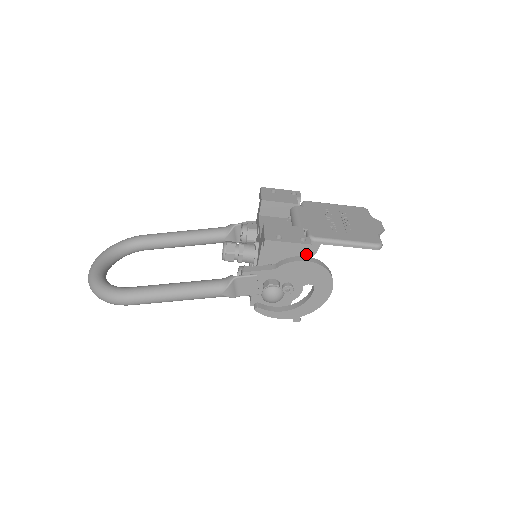
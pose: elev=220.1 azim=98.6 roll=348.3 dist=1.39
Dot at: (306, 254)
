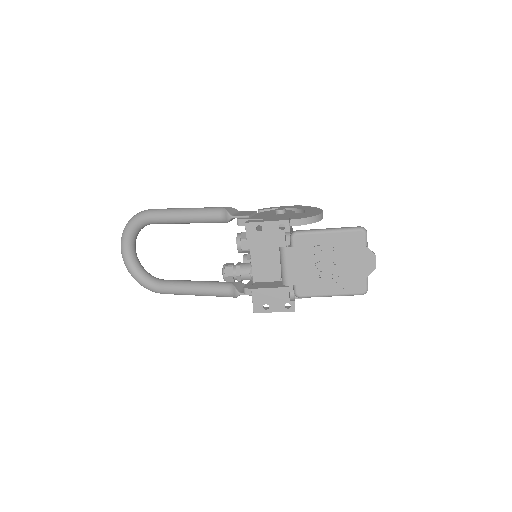
Dot at: occluded
